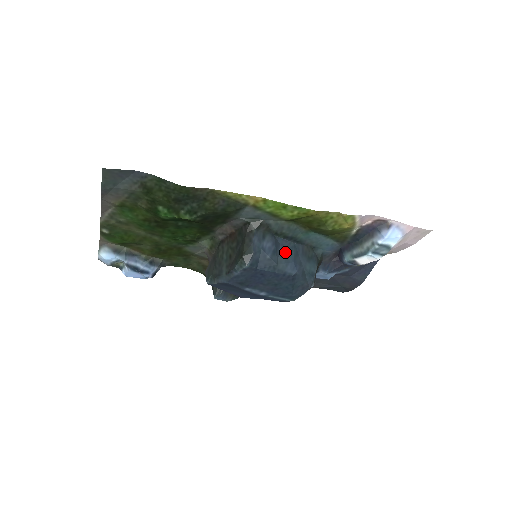
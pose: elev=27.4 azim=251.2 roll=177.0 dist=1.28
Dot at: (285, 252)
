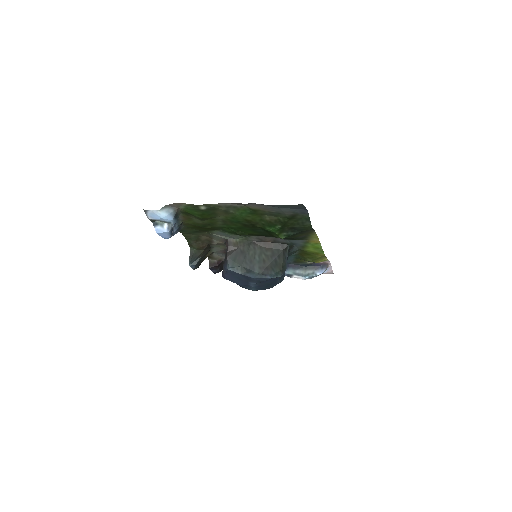
Dot at: occluded
